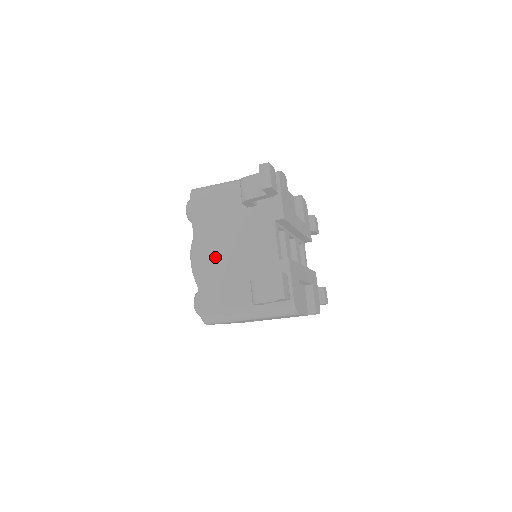
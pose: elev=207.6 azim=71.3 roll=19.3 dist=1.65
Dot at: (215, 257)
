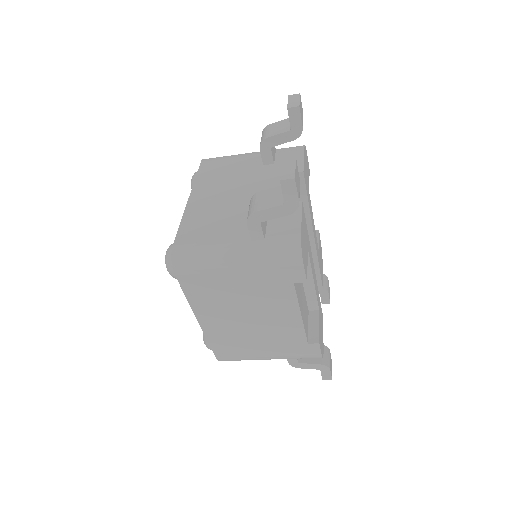
Dot at: (212, 201)
